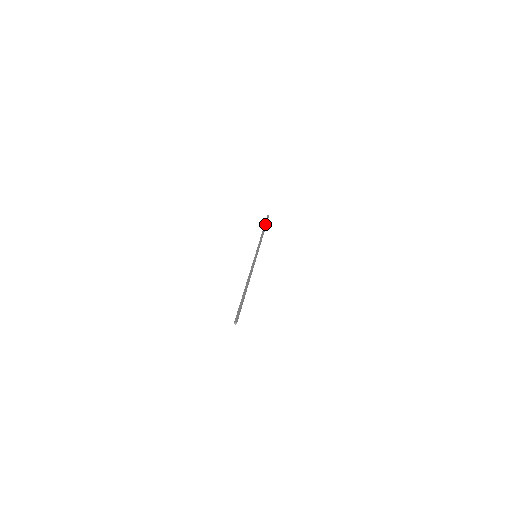
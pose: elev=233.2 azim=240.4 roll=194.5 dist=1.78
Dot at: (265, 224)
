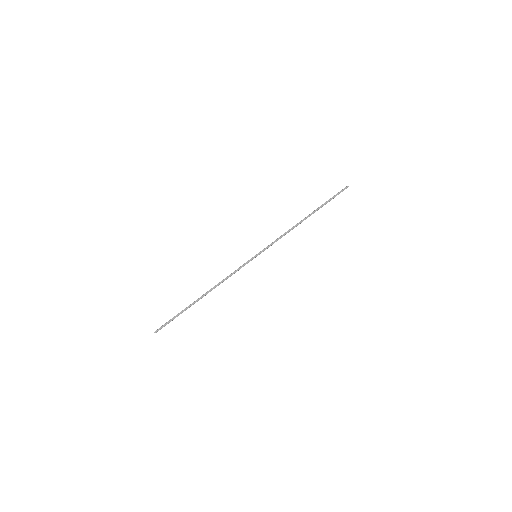
Dot at: (322, 204)
